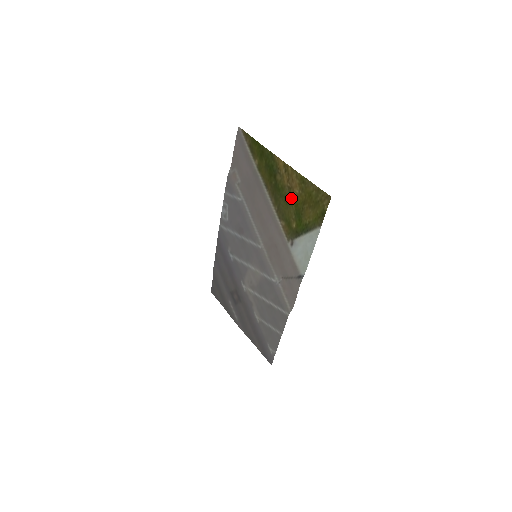
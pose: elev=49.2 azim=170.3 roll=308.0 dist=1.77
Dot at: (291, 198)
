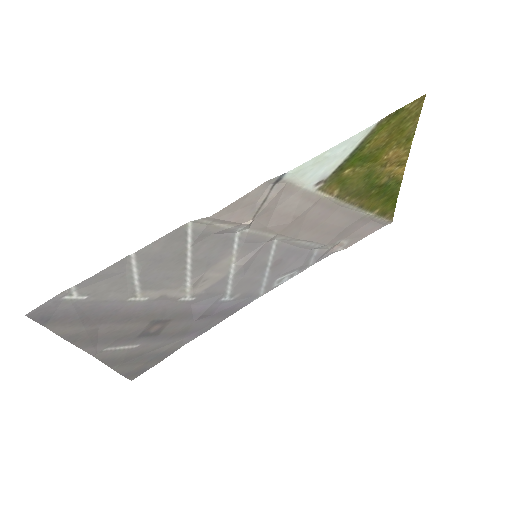
Dot at: (376, 165)
